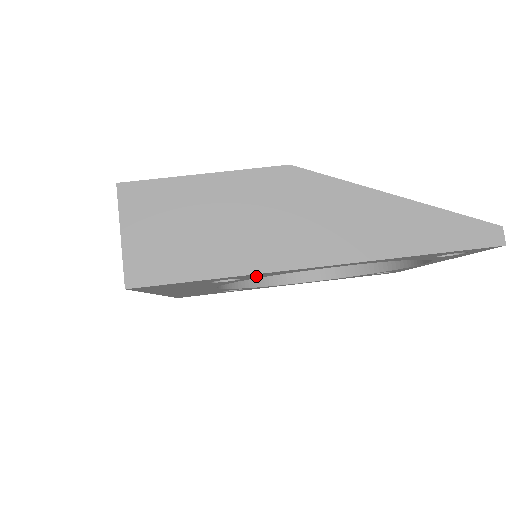
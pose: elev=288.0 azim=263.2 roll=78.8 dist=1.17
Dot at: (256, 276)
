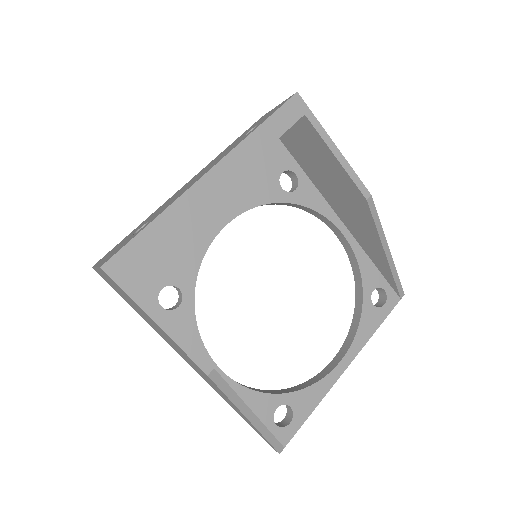
Dot at: occluded
